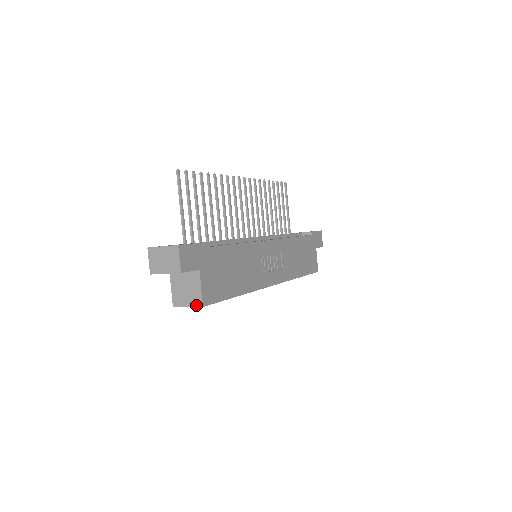
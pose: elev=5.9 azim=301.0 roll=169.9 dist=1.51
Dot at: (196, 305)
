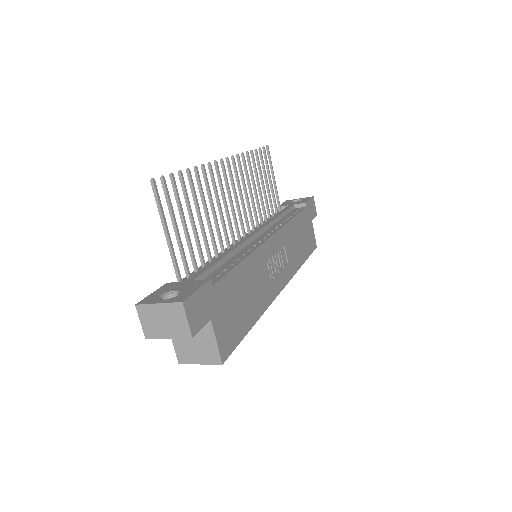
Dot at: (212, 362)
